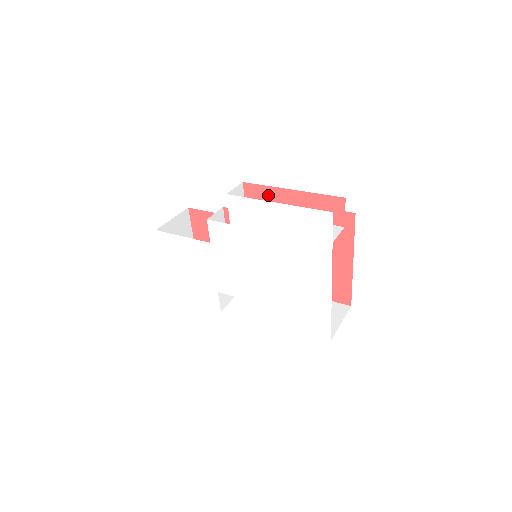
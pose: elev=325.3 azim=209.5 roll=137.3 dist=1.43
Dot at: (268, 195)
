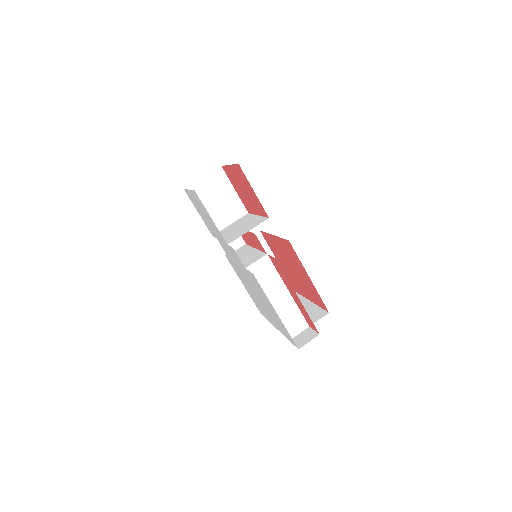
Dot at: (285, 277)
